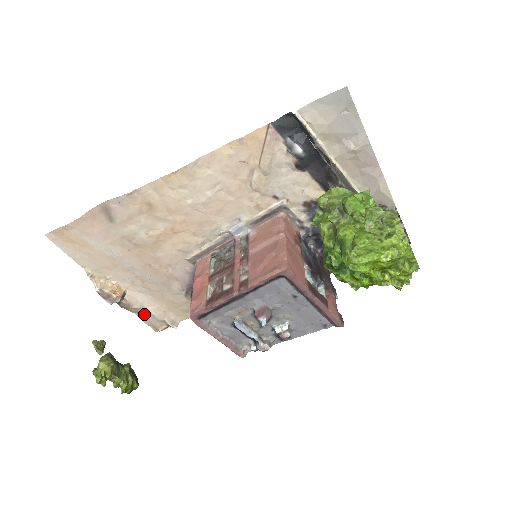
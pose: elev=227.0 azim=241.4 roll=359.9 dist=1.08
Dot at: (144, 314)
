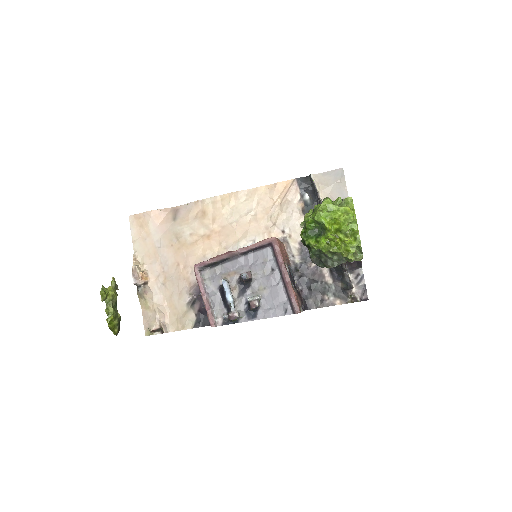
Dot at: (148, 311)
